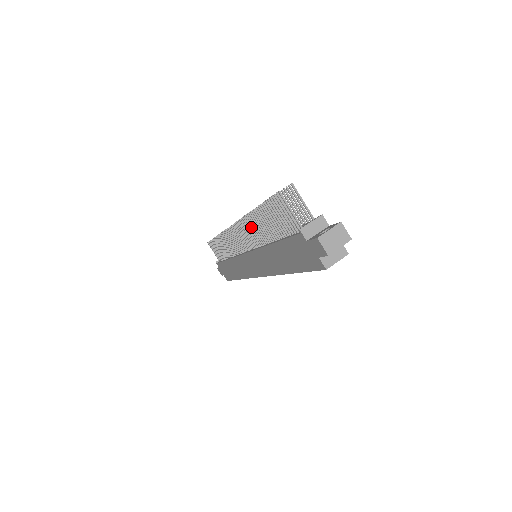
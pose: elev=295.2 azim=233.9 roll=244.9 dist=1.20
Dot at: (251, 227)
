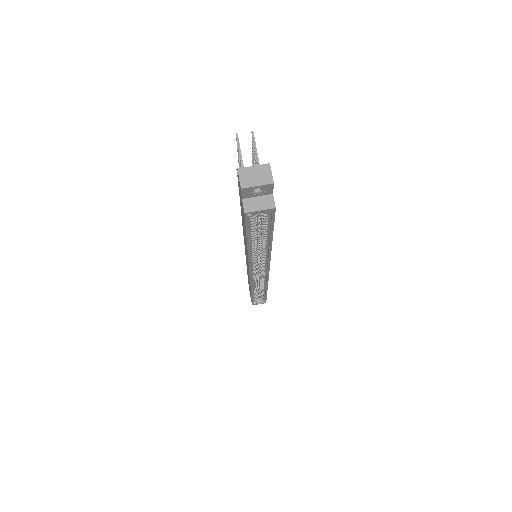
Dot at: occluded
